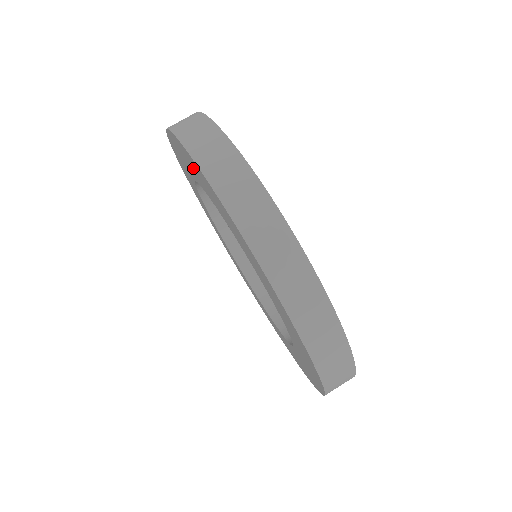
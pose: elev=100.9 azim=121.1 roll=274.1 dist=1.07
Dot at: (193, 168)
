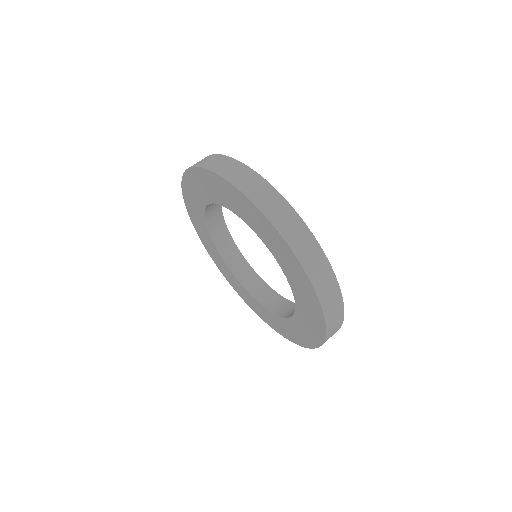
Dot at: (195, 213)
